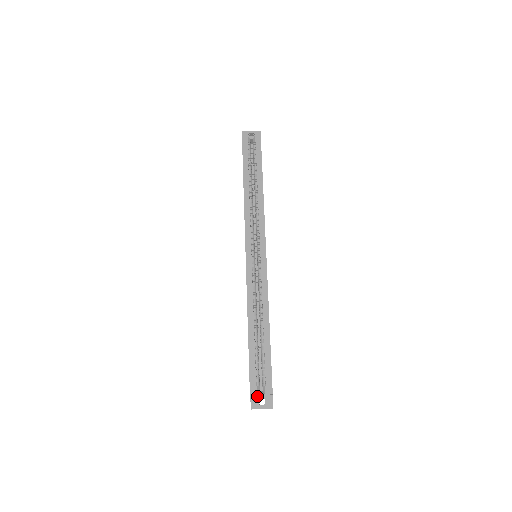
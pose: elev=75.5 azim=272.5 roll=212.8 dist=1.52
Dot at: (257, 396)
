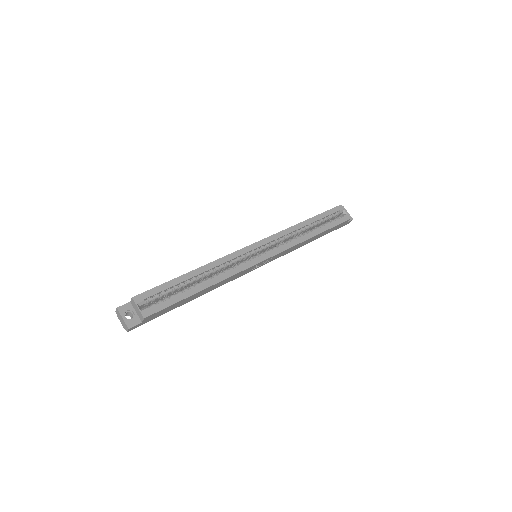
Dot at: (133, 308)
